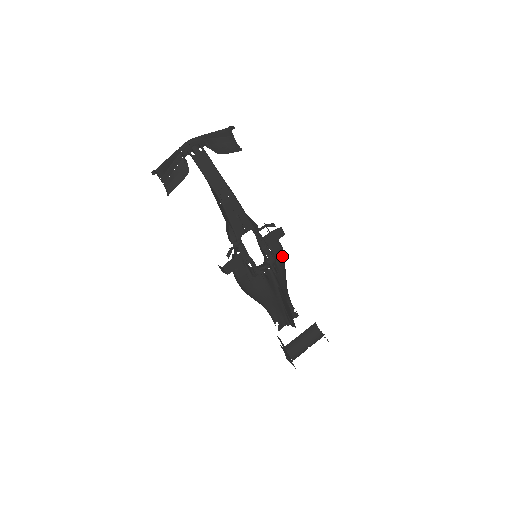
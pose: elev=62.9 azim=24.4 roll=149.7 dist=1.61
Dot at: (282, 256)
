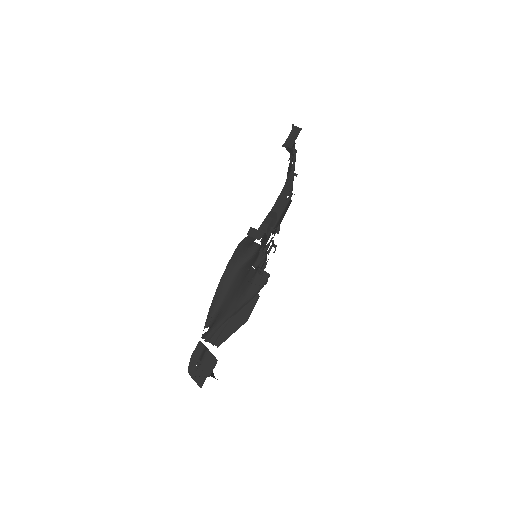
Dot at: occluded
